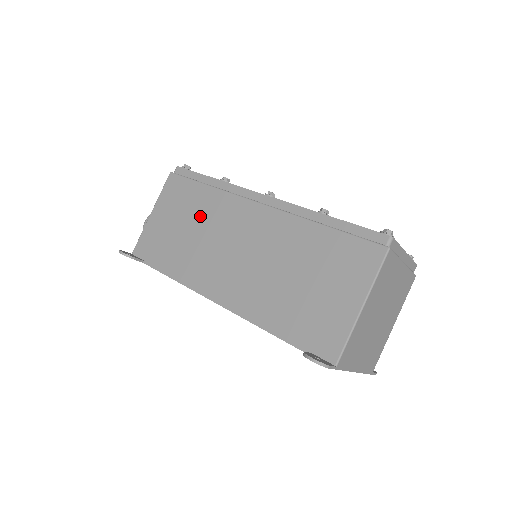
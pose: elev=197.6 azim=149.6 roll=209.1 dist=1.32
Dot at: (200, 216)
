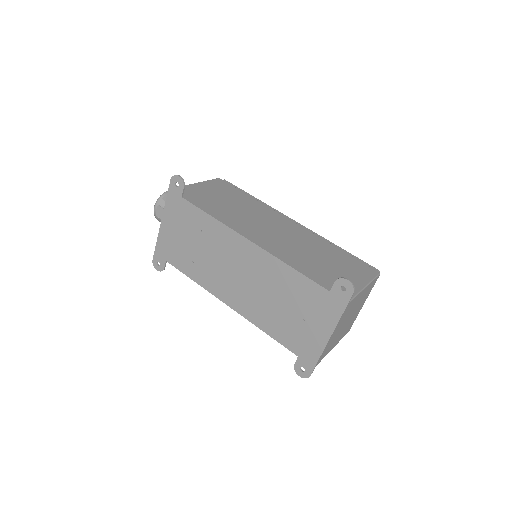
Dot at: (243, 204)
